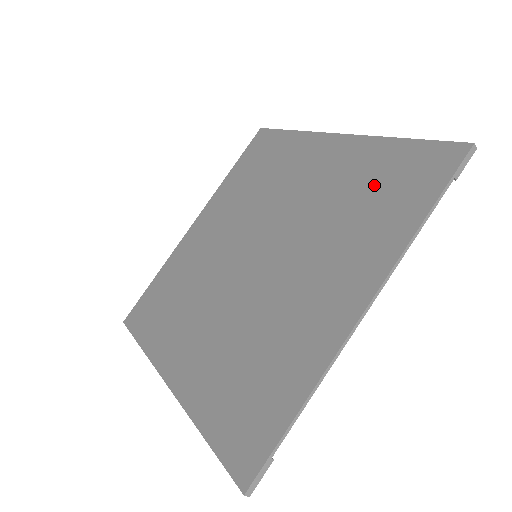
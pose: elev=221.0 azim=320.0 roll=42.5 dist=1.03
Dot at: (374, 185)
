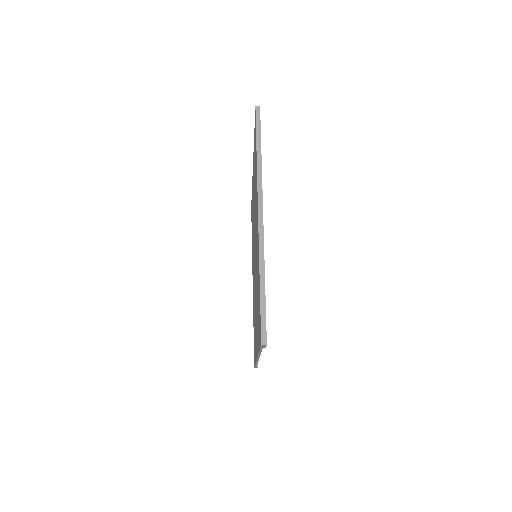
Dot at: (258, 297)
